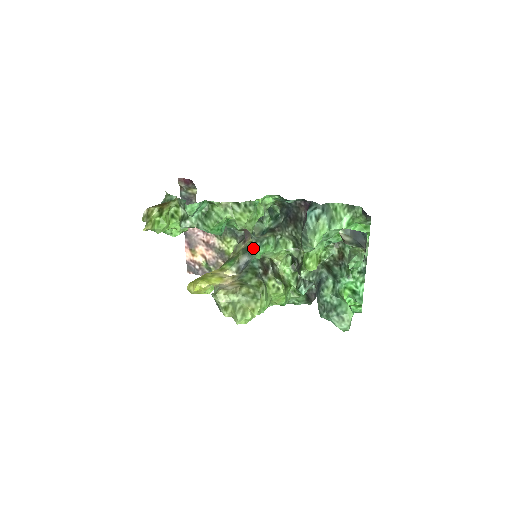
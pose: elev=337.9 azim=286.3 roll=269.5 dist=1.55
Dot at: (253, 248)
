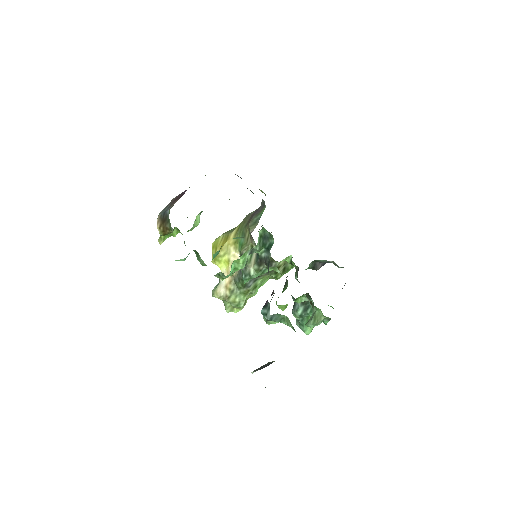
Dot at: occluded
